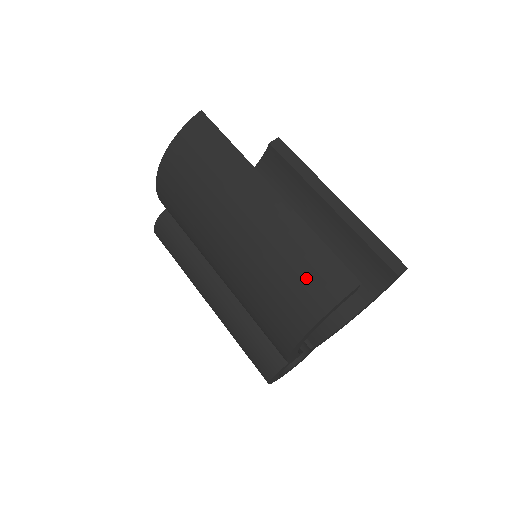
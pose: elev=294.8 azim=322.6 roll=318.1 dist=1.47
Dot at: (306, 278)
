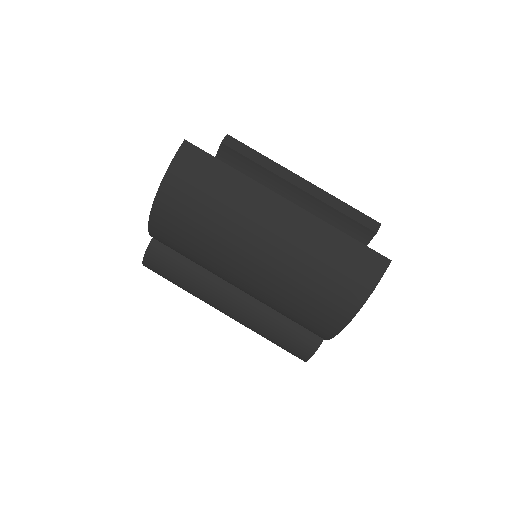
Dot at: (344, 271)
